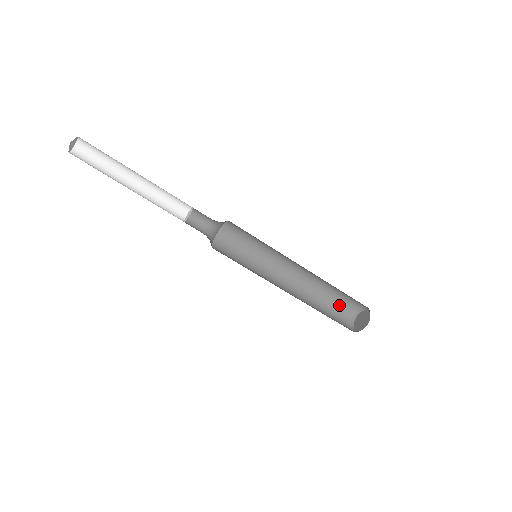
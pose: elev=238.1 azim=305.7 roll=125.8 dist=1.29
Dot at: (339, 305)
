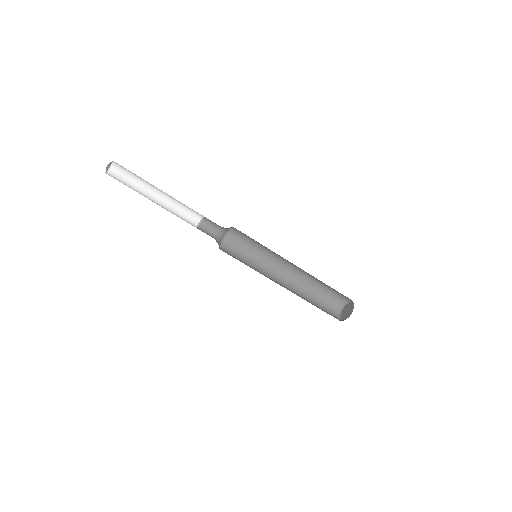
Dot at: (327, 300)
